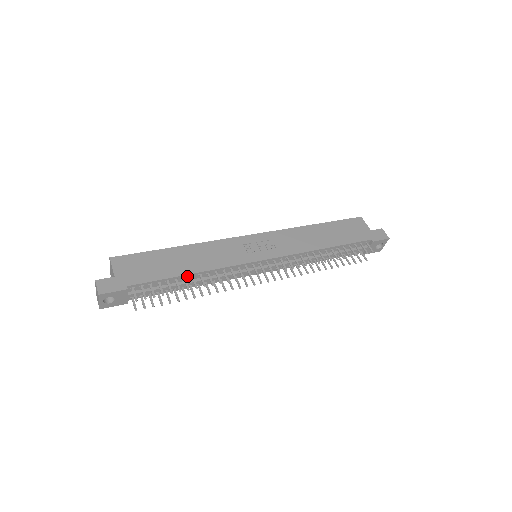
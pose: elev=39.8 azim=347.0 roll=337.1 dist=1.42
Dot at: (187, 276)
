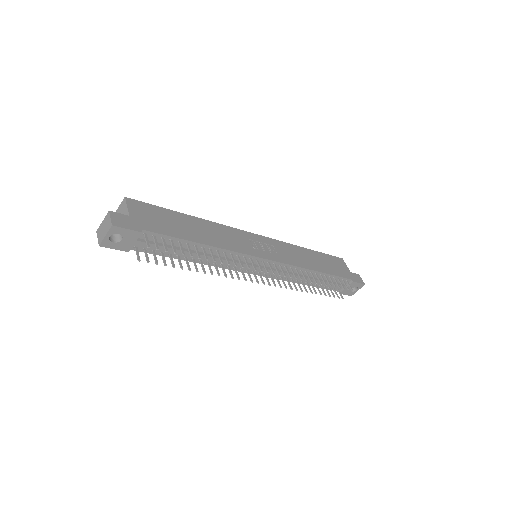
Dot at: (199, 245)
